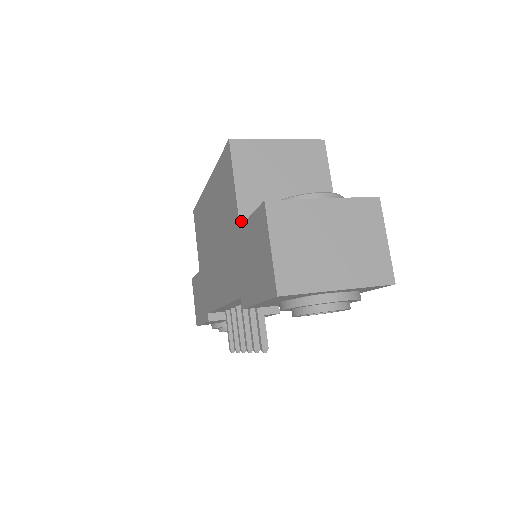
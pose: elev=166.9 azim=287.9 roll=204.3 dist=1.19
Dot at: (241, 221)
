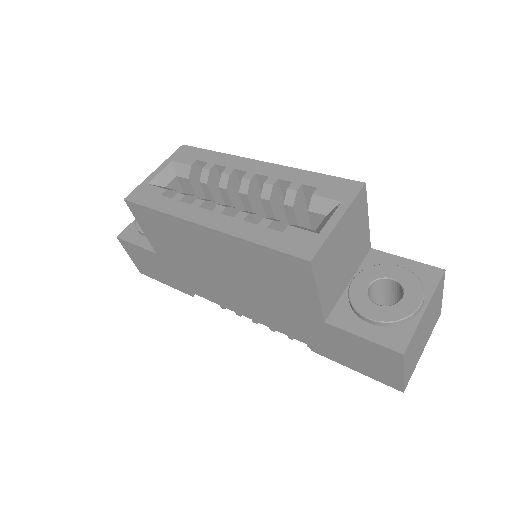
Dot at: (325, 318)
